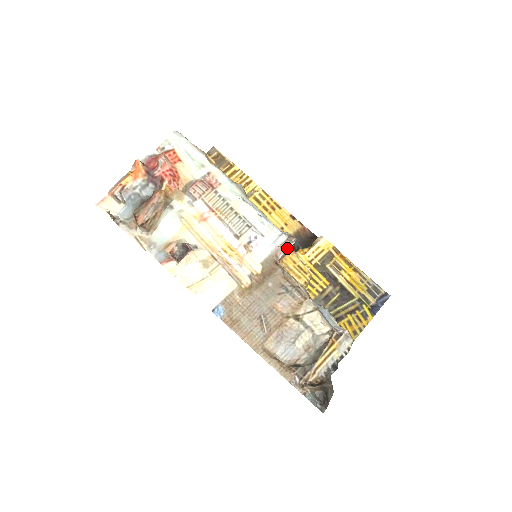
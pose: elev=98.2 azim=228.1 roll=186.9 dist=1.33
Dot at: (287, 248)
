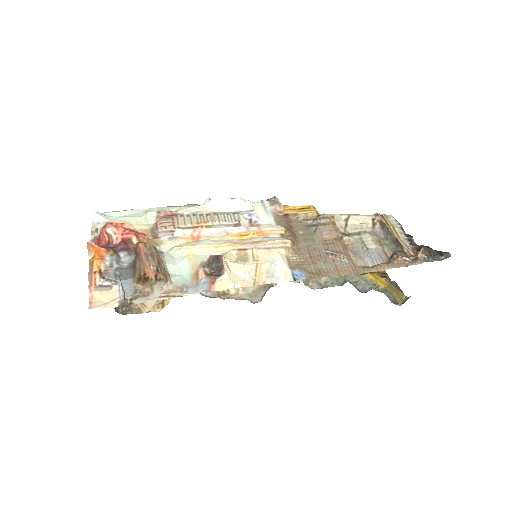
Dot at: (278, 201)
